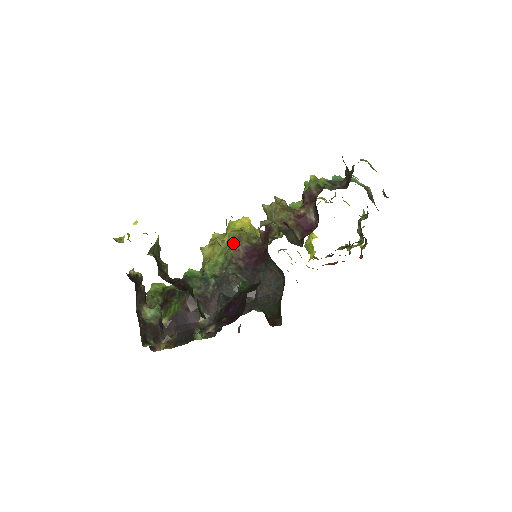
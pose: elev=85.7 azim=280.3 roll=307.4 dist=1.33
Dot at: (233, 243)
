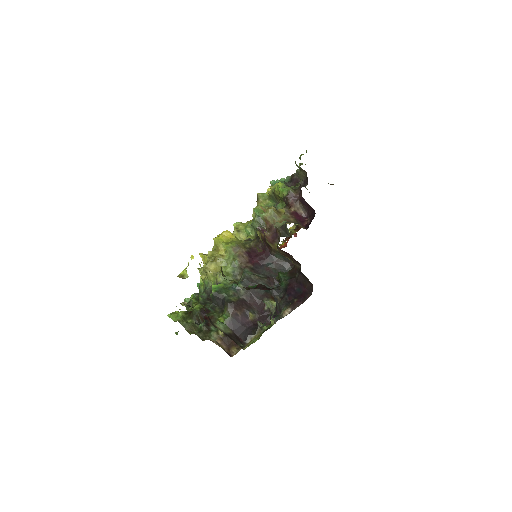
Dot at: (234, 253)
